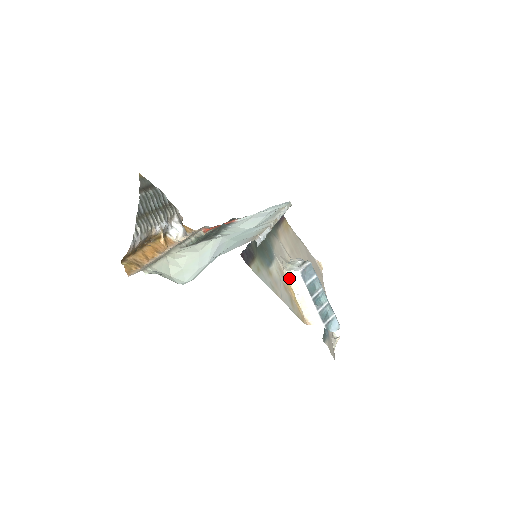
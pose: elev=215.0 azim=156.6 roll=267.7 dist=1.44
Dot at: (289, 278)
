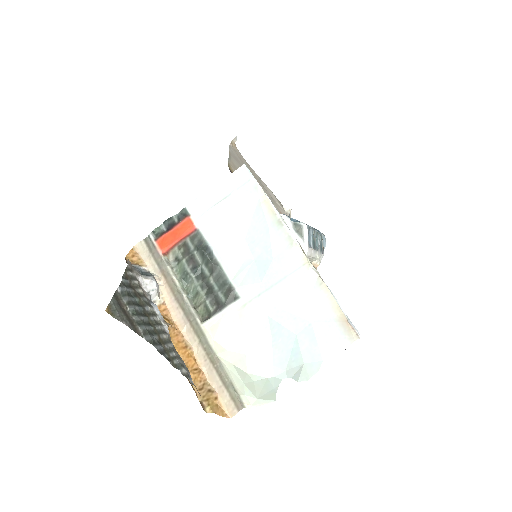
Dot at: occluded
